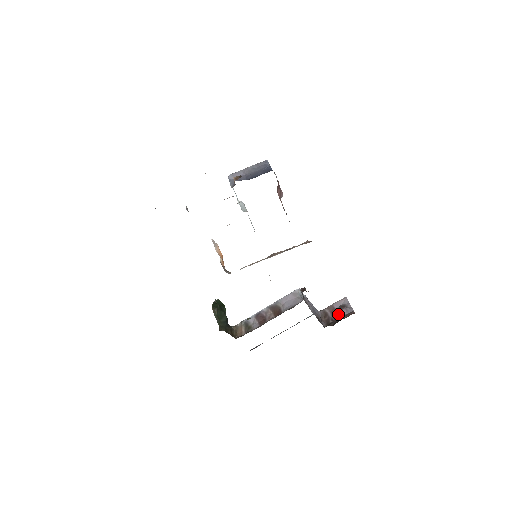
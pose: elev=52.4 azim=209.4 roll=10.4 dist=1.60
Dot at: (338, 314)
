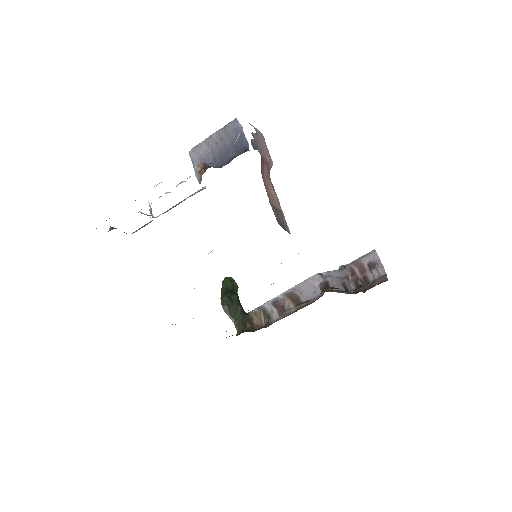
Dot at: (368, 275)
